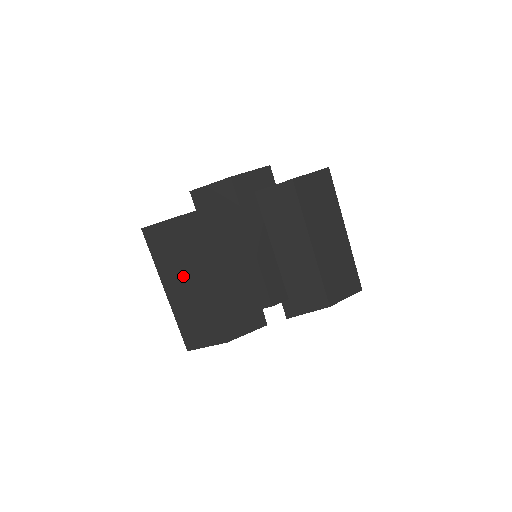
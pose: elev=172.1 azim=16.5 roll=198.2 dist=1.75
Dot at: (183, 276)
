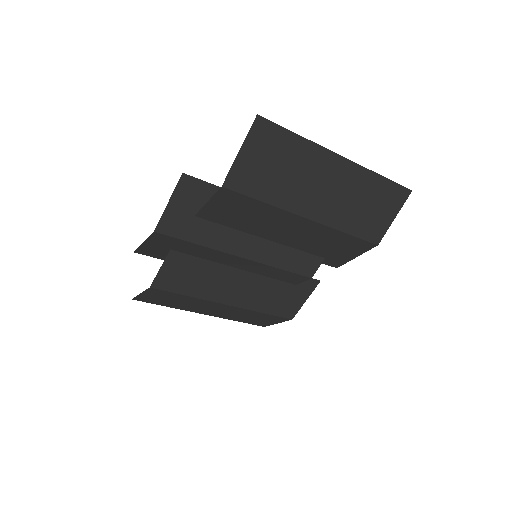
Dot at: (205, 307)
